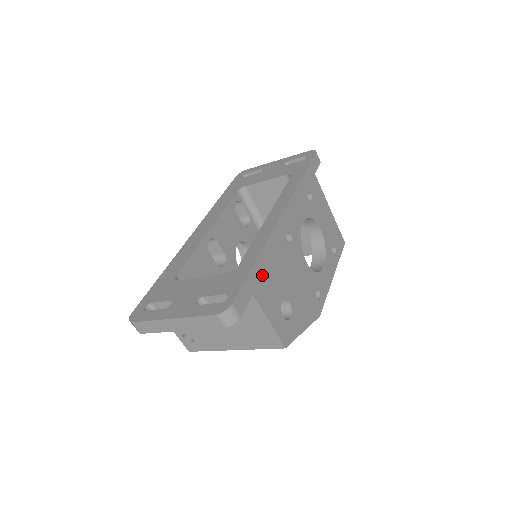
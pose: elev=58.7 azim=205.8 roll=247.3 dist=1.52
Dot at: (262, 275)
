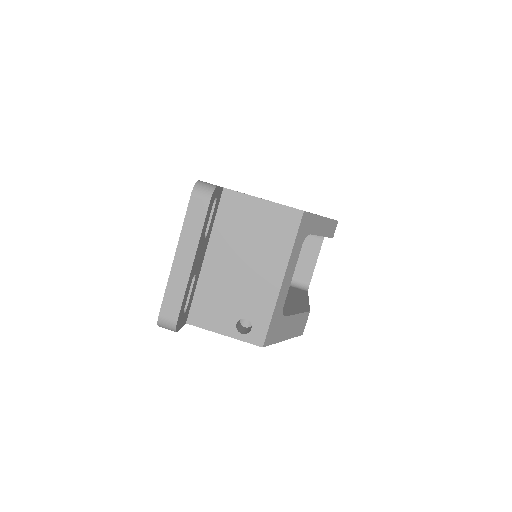
Dot at: occluded
